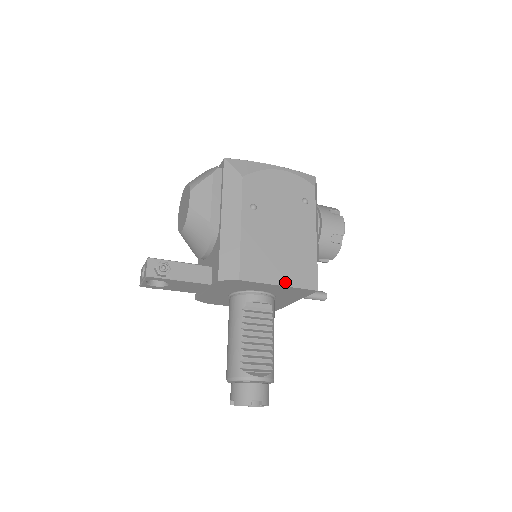
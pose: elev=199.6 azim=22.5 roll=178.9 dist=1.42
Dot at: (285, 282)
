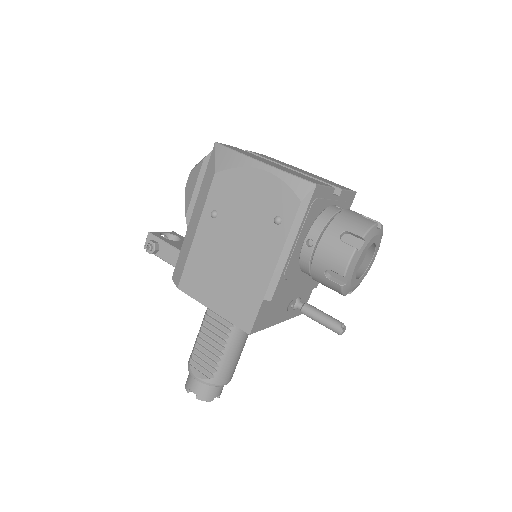
Dot at: (218, 309)
